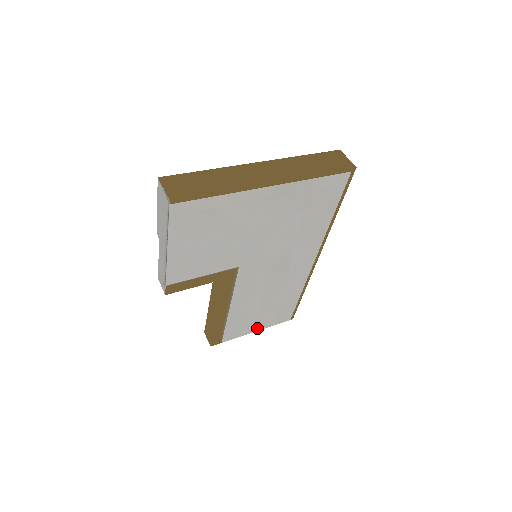
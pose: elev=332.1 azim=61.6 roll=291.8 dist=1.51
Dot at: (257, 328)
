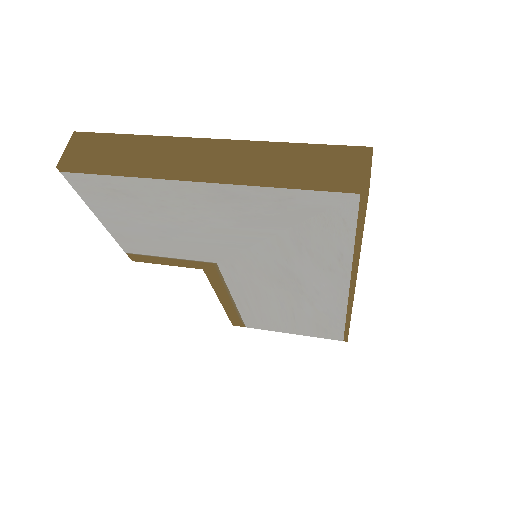
Dot at: (292, 331)
